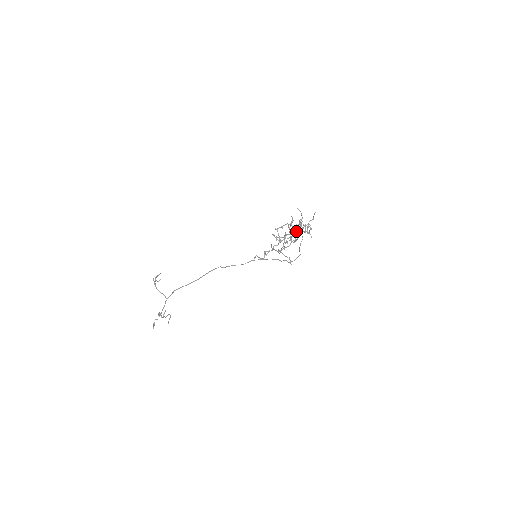
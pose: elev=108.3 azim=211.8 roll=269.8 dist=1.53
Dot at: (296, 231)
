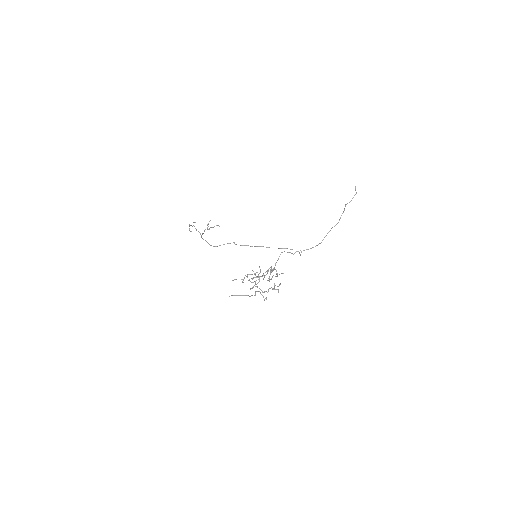
Dot at: (258, 291)
